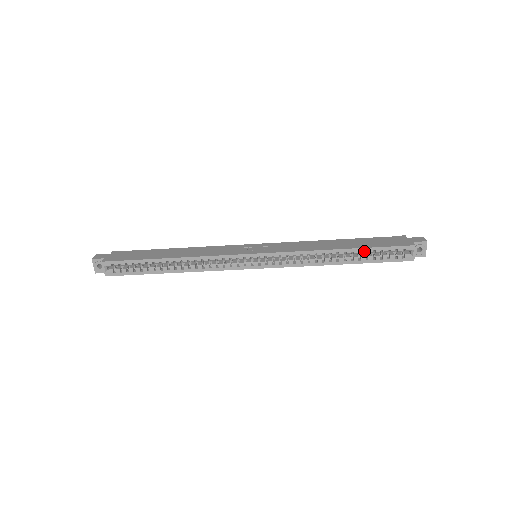
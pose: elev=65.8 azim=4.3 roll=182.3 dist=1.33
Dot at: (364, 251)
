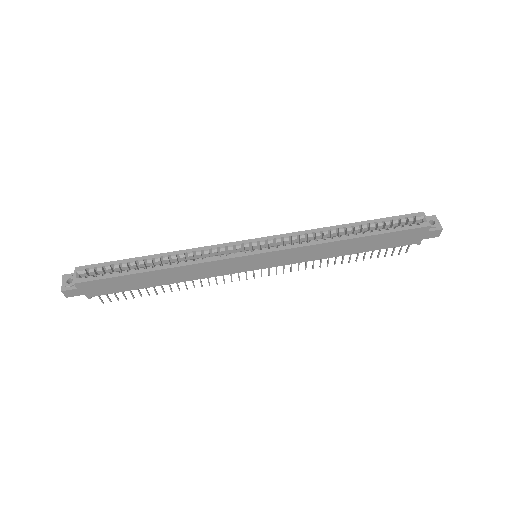
Dot at: (372, 223)
